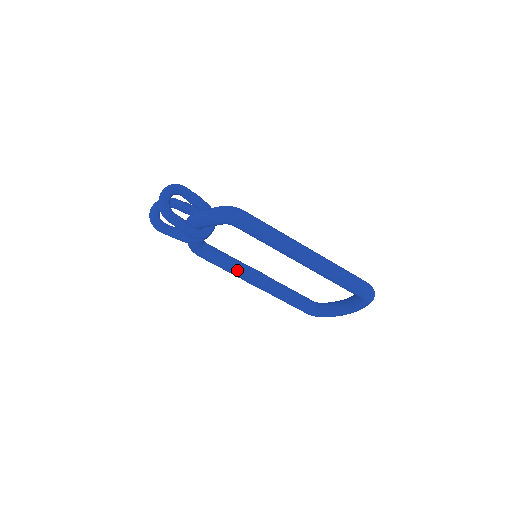
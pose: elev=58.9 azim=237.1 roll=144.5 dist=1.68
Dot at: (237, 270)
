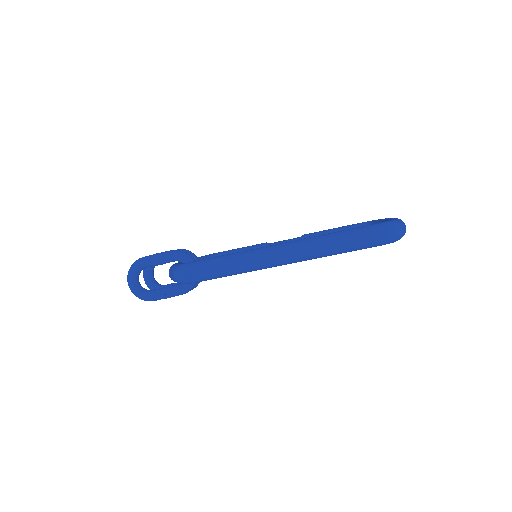
Dot at: occluded
